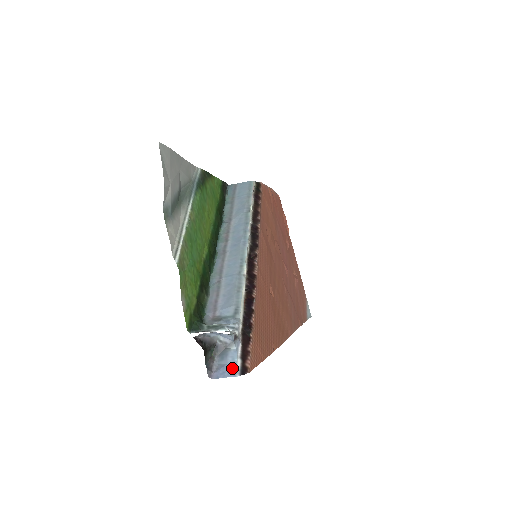
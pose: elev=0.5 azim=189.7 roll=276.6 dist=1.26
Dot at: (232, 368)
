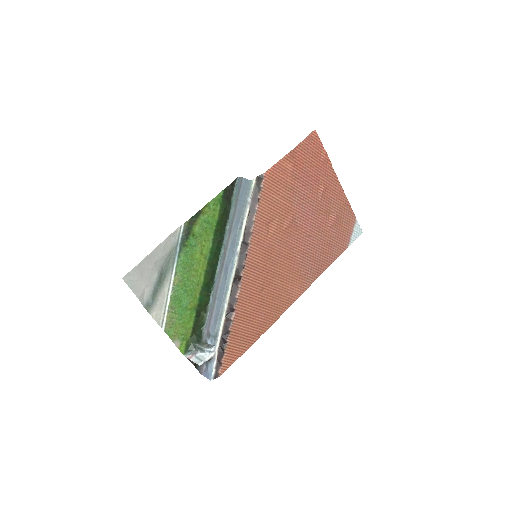
Dot at: (210, 374)
